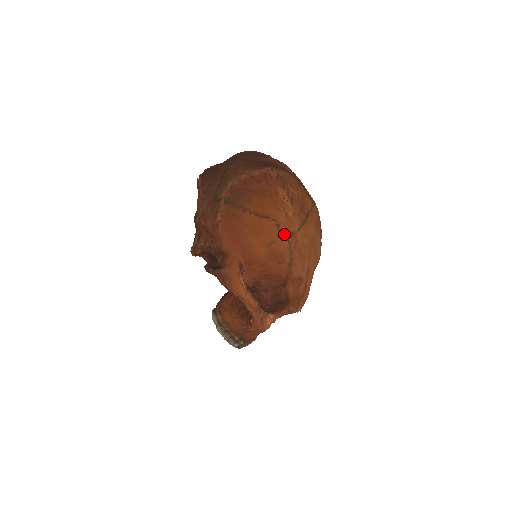
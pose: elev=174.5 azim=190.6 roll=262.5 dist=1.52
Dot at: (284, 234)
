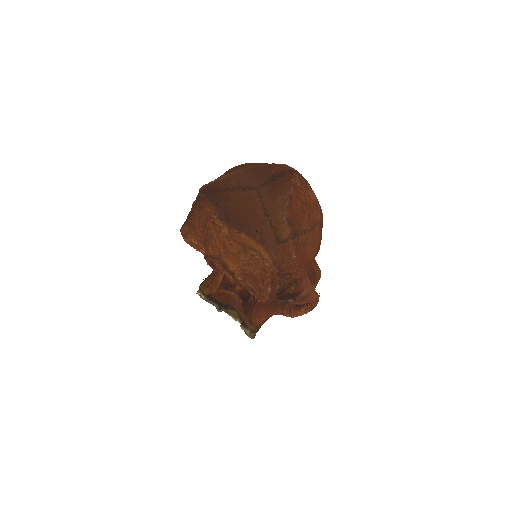
Dot at: (321, 228)
